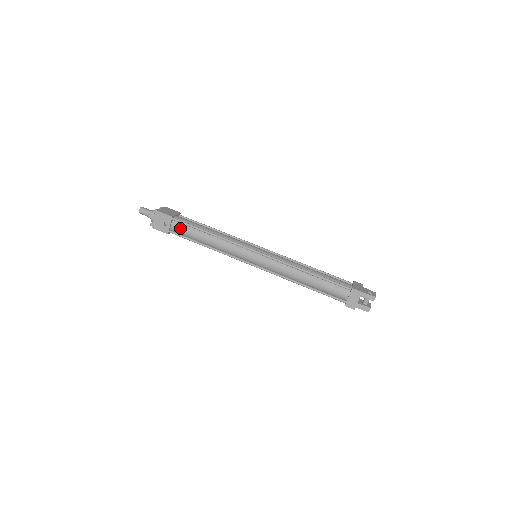
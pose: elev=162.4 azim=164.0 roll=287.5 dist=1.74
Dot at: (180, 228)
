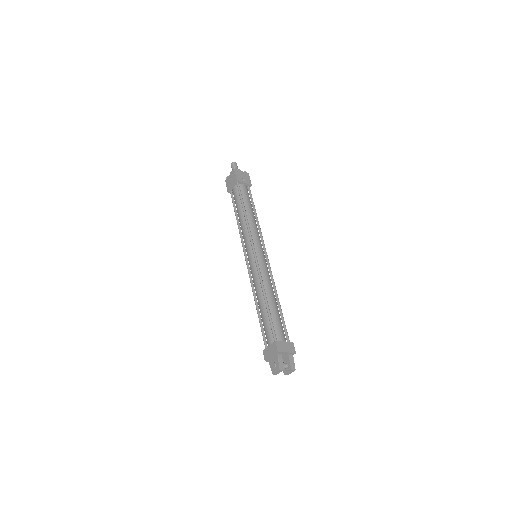
Dot at: (246, 191)
